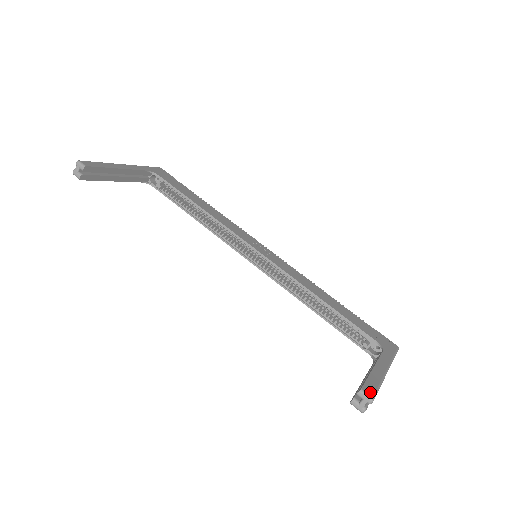
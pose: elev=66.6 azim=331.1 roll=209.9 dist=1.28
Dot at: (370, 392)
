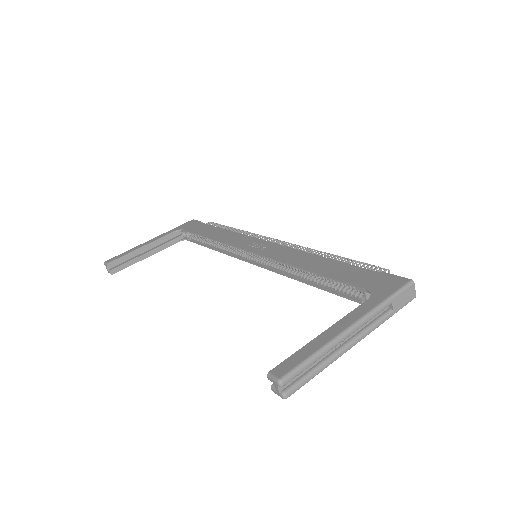
Dot at: (281, 372)
